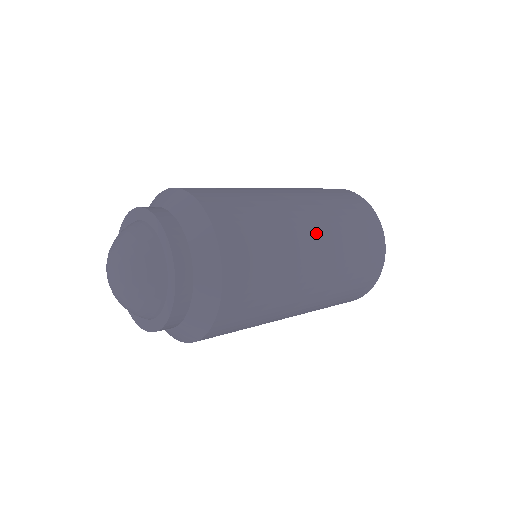
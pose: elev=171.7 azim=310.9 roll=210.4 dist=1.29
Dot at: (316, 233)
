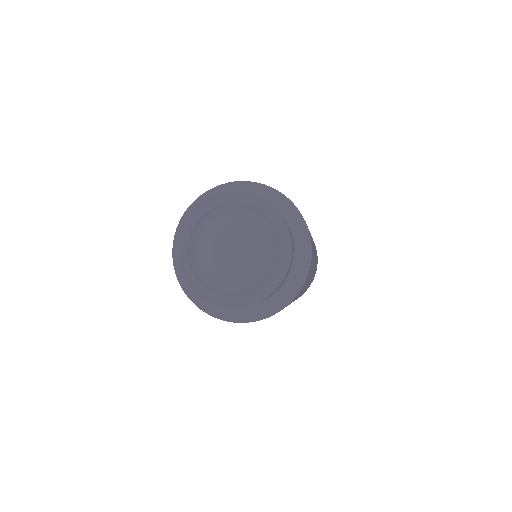
Dot at: occluded
